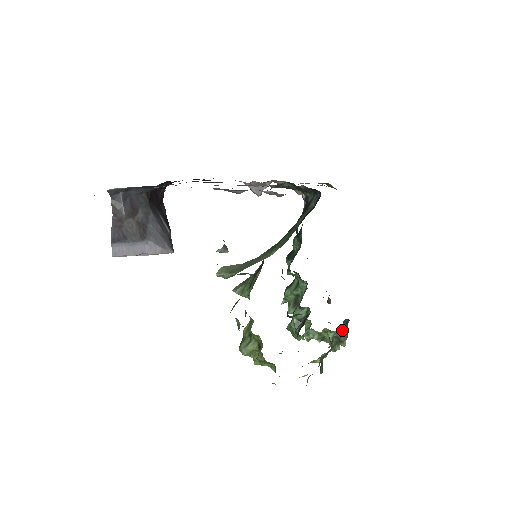
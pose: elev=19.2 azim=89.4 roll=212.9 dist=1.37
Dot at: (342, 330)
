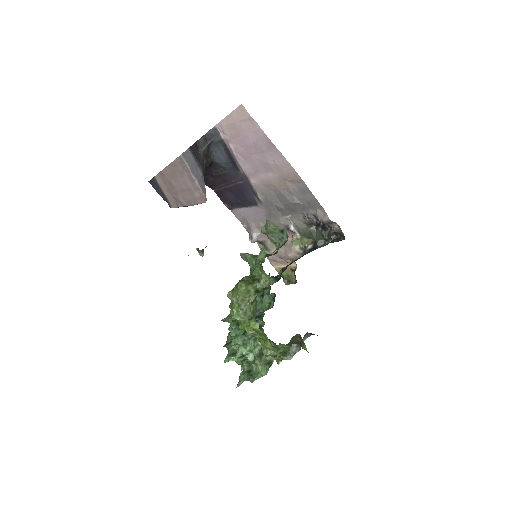
Dot at: (302, 339)
